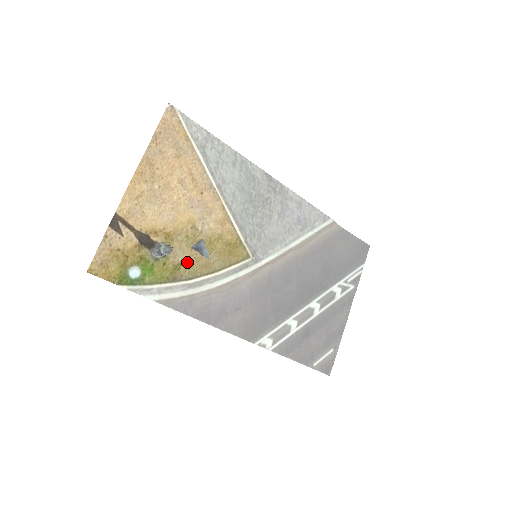
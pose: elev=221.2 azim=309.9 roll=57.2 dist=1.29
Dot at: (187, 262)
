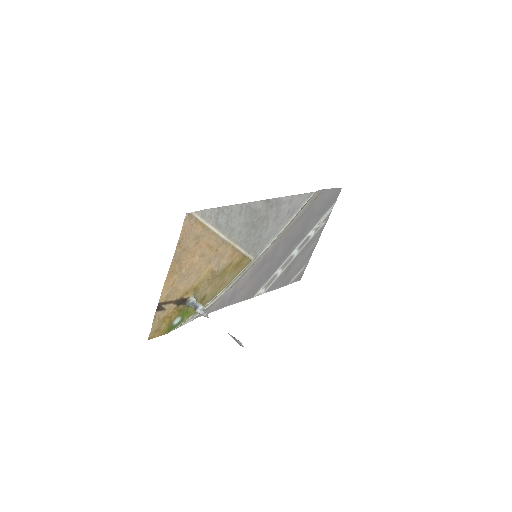
Dot at: (209, 292)
